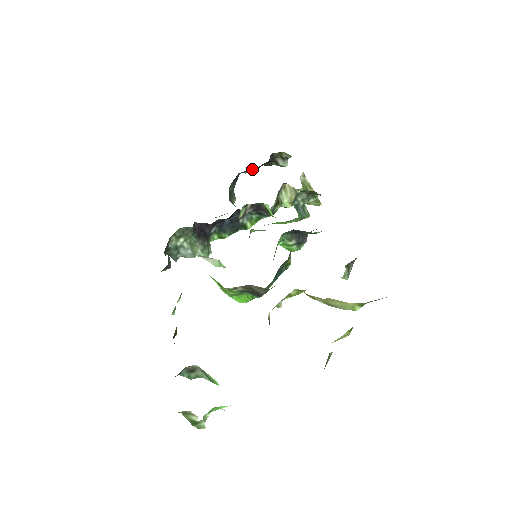
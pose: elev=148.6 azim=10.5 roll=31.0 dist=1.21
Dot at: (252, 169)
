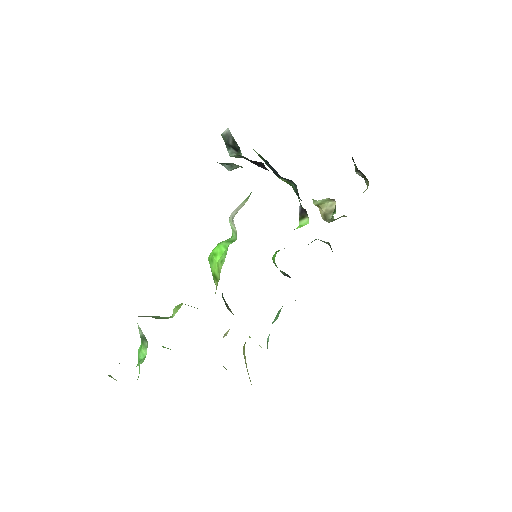
Dot at: occluded
